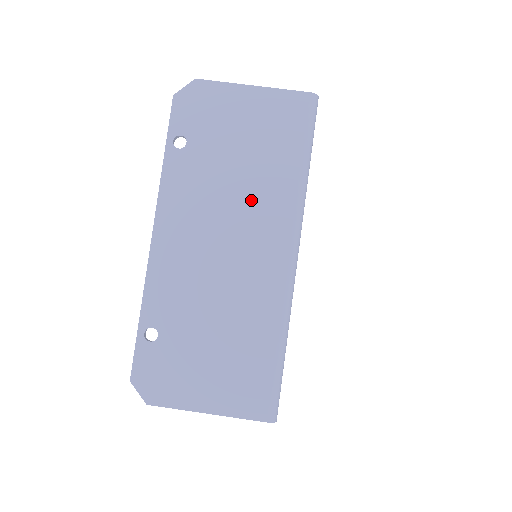
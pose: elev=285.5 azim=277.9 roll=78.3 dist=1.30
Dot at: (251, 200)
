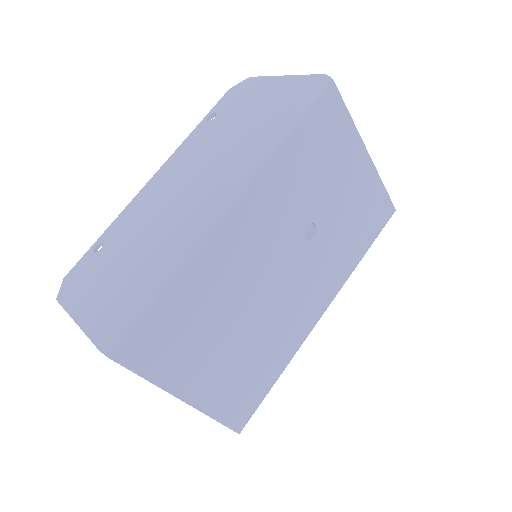
Dot at: (225, 155)
